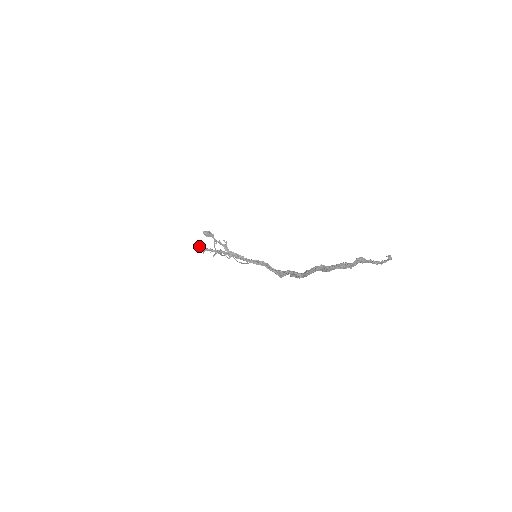
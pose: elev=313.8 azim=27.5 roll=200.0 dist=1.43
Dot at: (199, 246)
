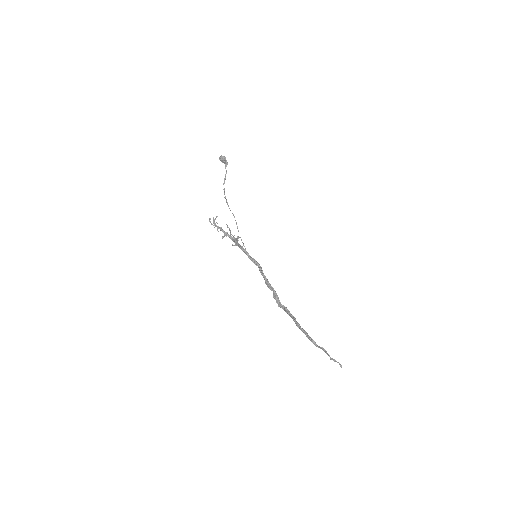
Dot at: (214, 223)
